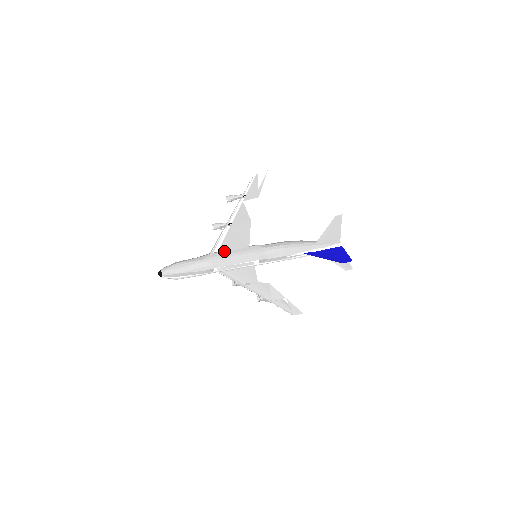
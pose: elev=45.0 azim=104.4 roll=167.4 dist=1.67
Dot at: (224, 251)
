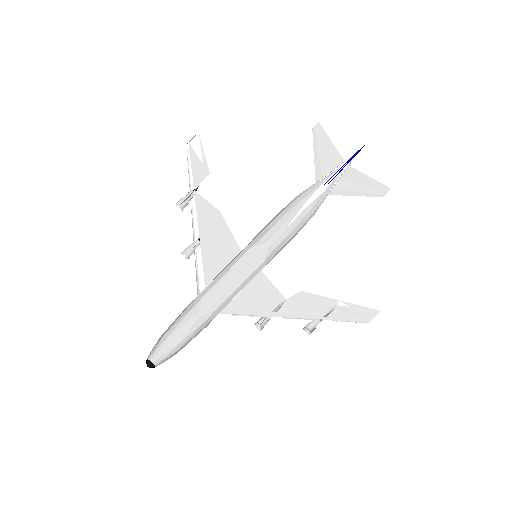
Dot at: (212, 276)
